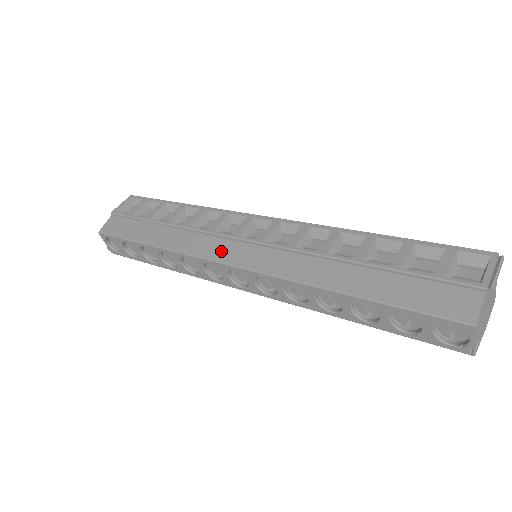
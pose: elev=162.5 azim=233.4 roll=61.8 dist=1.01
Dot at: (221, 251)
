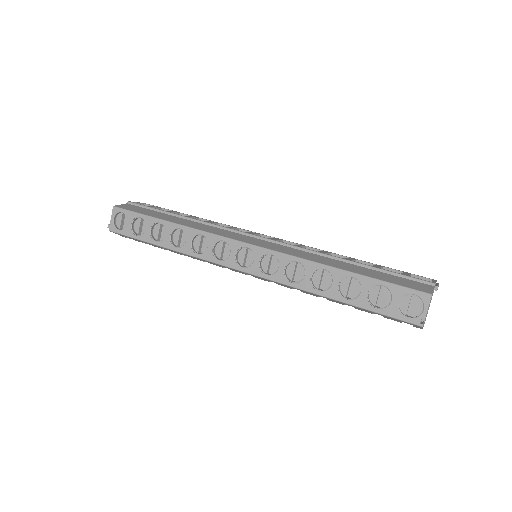
Dot at: (237, 236)
